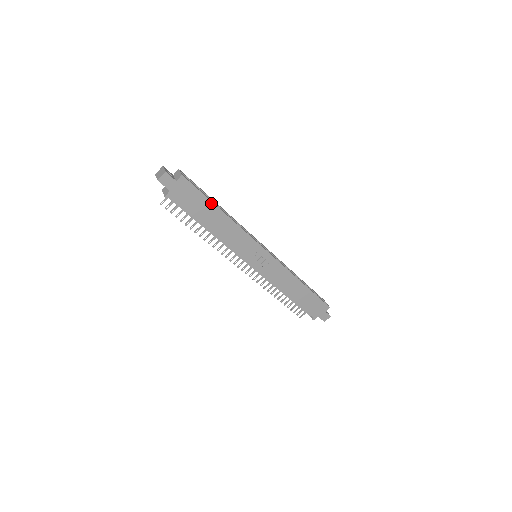
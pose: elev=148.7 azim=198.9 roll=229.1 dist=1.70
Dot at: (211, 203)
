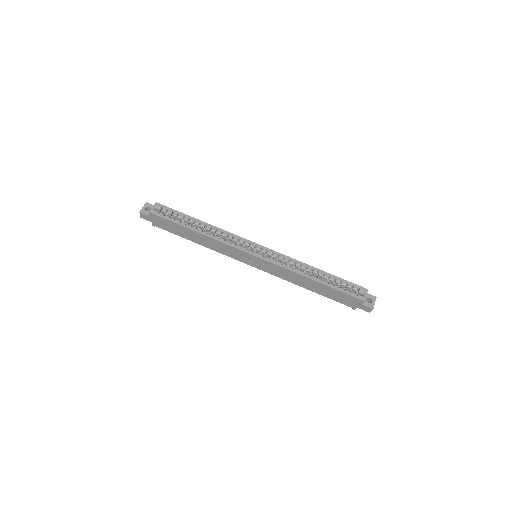
Dot at: (182, 226)
